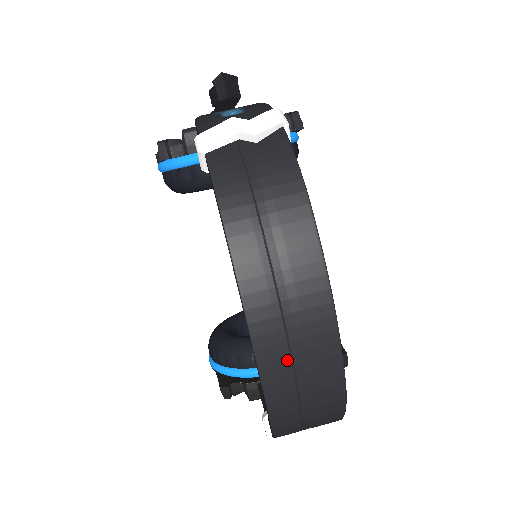
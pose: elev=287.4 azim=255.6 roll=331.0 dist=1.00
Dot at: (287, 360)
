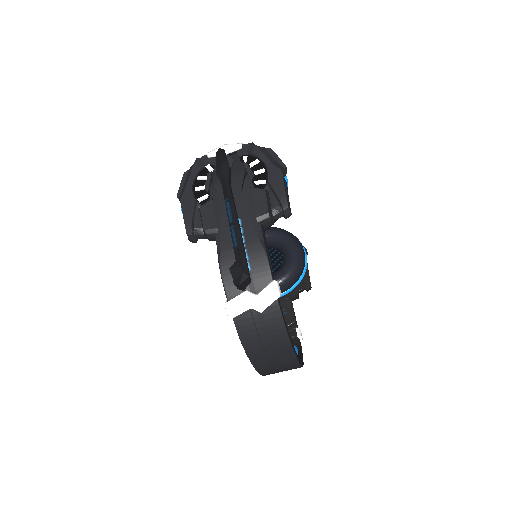
Dot at: (276, 372)
